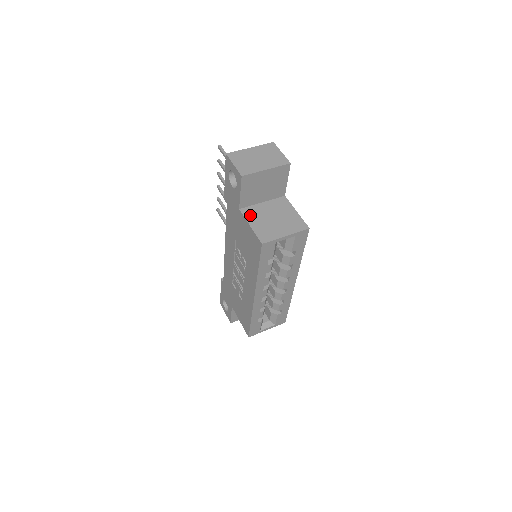
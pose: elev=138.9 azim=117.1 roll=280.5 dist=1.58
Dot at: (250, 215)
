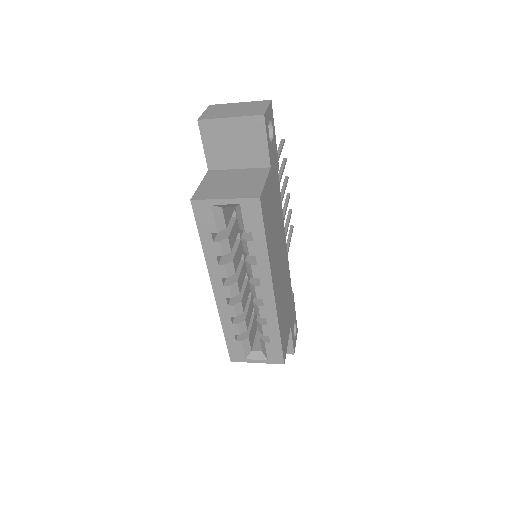
Dot at: (212, 176)
